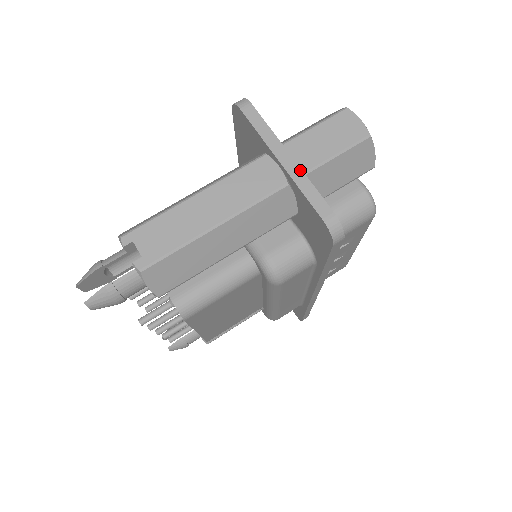
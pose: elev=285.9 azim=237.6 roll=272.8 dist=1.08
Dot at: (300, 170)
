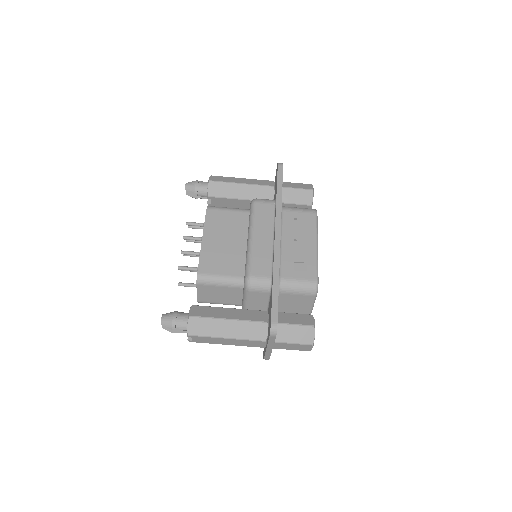
Dot at: (271, 352)
